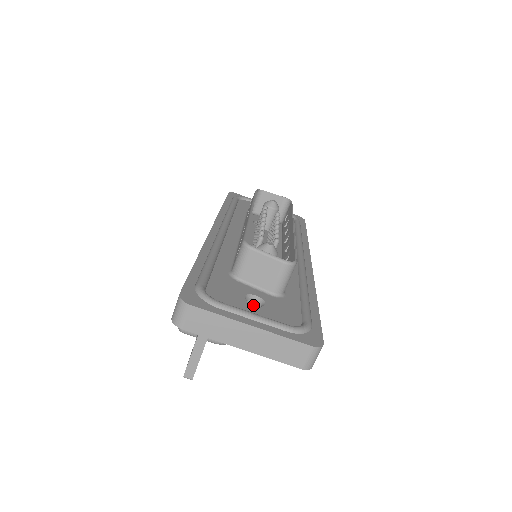
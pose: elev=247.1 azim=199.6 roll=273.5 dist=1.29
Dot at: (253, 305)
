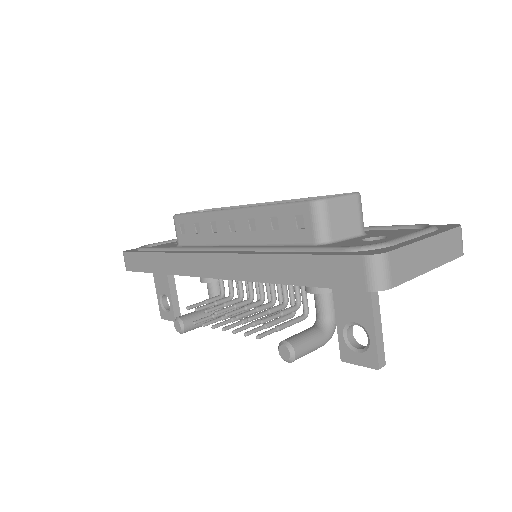
Dot at: (385, 238)
